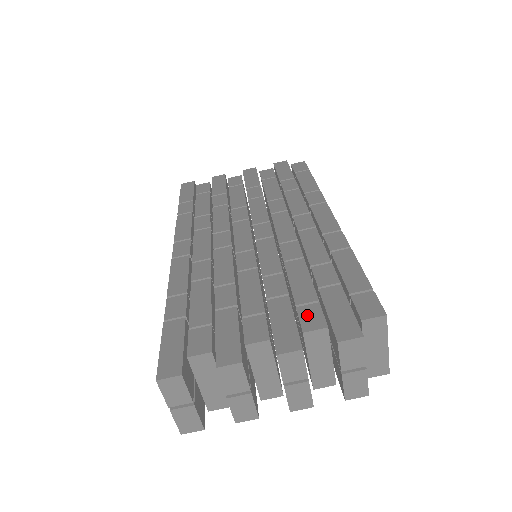
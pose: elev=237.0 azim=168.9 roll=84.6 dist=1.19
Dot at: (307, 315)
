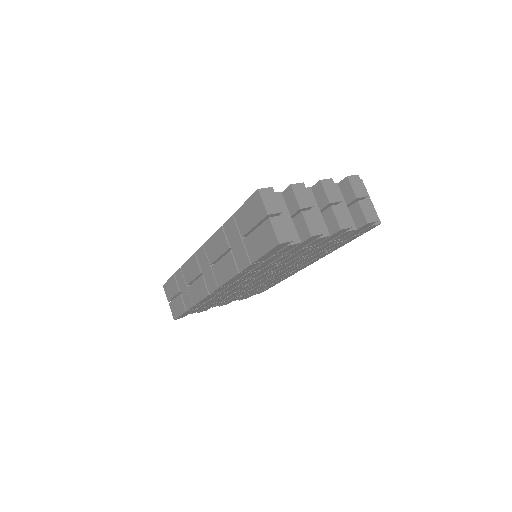
Dot at: occluded
